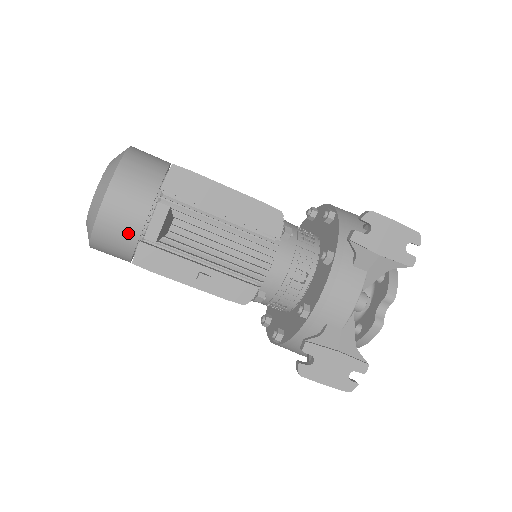
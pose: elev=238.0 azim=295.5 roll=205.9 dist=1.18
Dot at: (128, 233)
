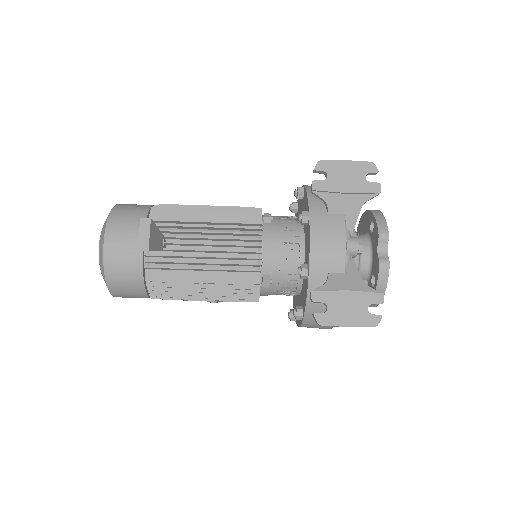
Dot at: (132, 263)
